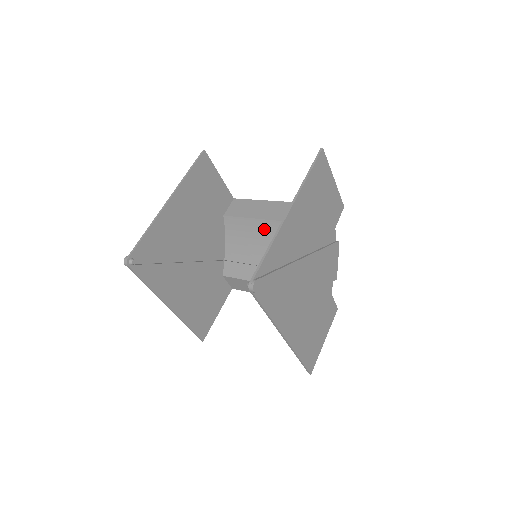
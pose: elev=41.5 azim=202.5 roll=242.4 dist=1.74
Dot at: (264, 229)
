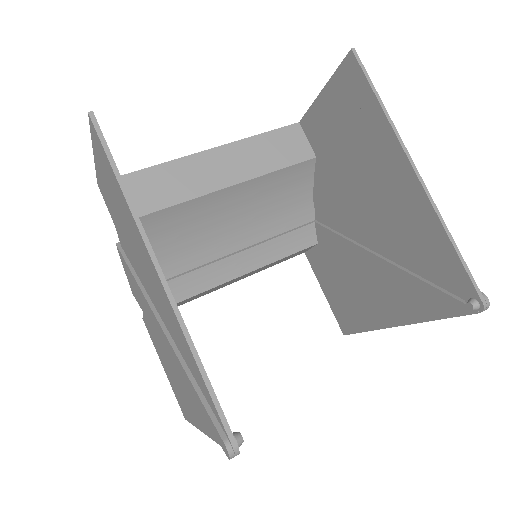
Dot at: (208, 208)
